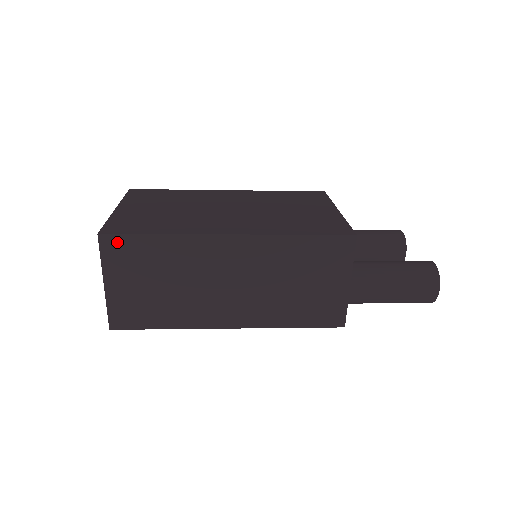
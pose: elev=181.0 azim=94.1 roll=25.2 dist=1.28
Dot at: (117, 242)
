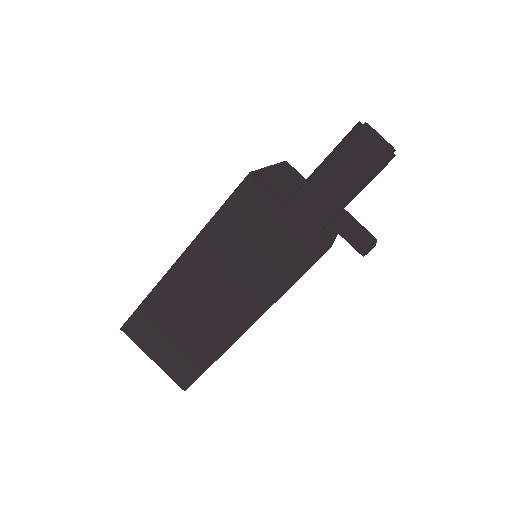
Dot at: (132, 325)
